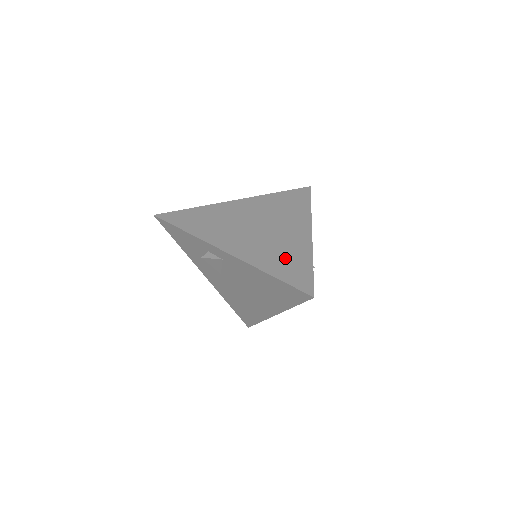
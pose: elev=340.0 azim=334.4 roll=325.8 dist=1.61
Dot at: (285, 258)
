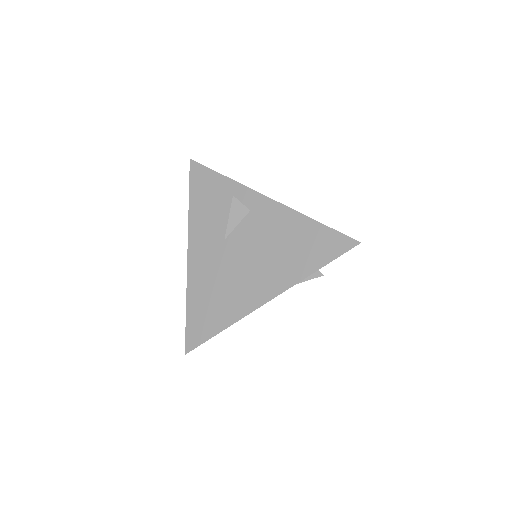
Dot at: occluded
